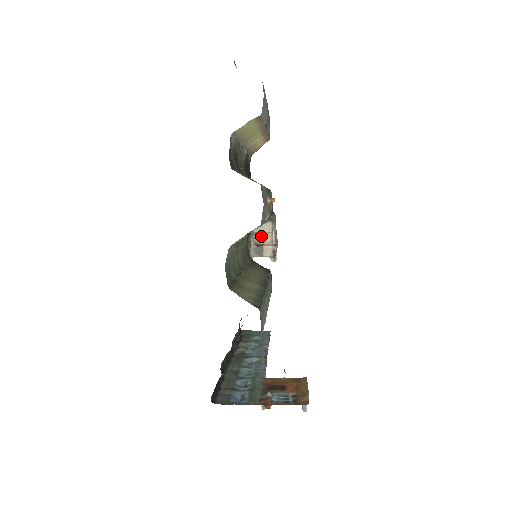
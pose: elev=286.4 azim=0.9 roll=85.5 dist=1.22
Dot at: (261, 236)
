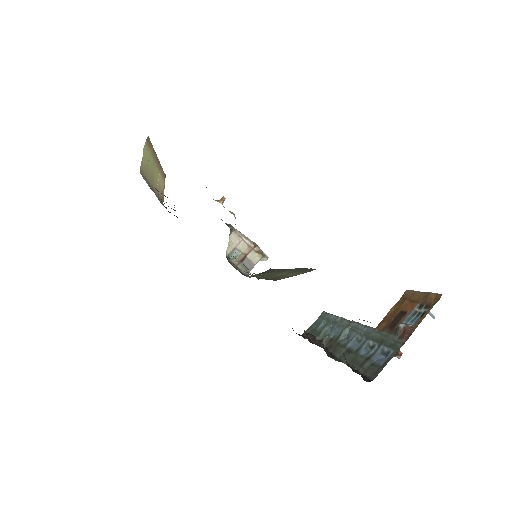
Dot at: (237, 251)
